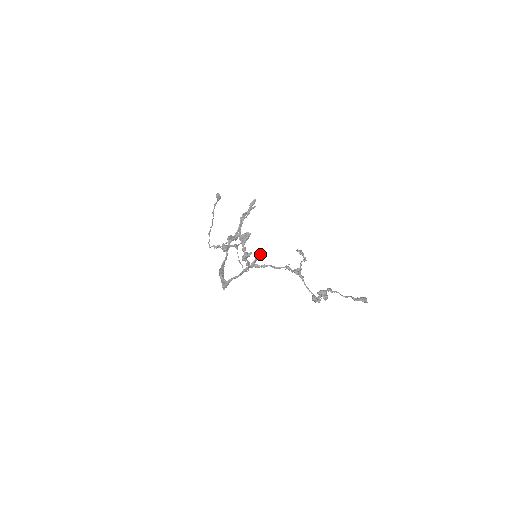
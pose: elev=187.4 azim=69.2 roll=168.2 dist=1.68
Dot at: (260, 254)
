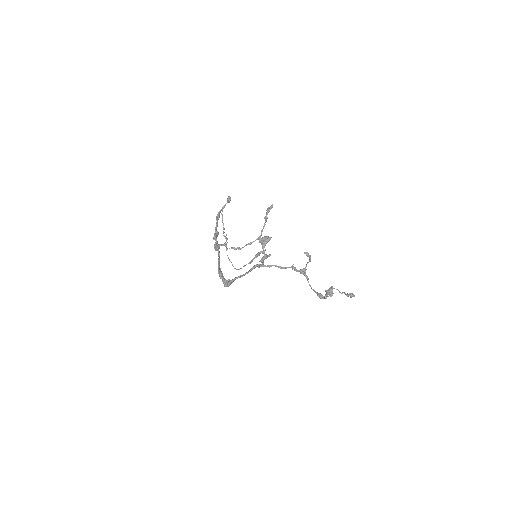
Dot at: (259, 254)
